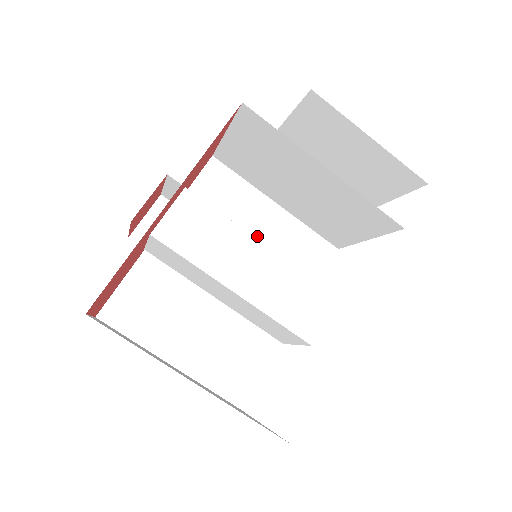
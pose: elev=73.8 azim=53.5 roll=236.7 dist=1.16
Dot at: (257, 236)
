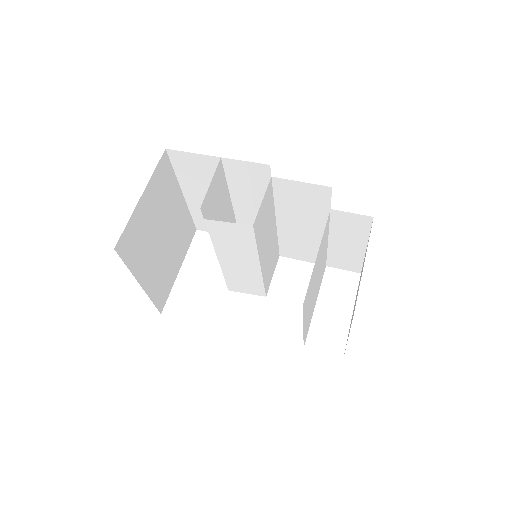
Dot at: (294, 225)
